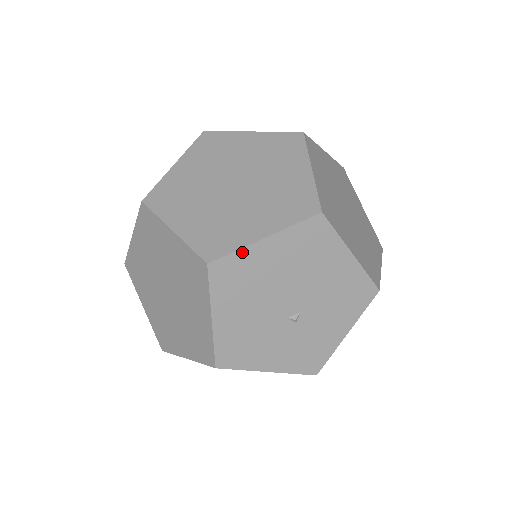
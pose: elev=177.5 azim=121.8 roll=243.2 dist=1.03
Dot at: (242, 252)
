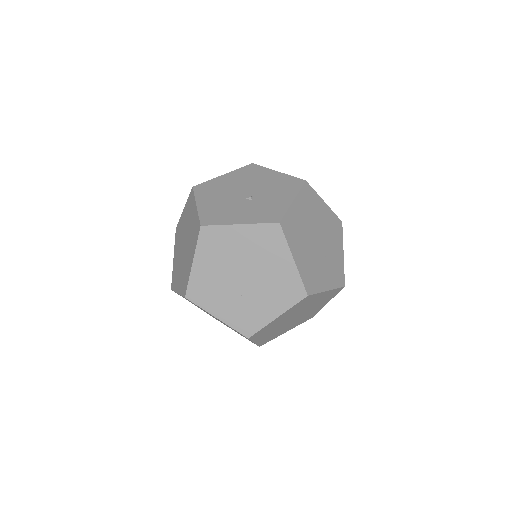
Dot at: (211, 181)
